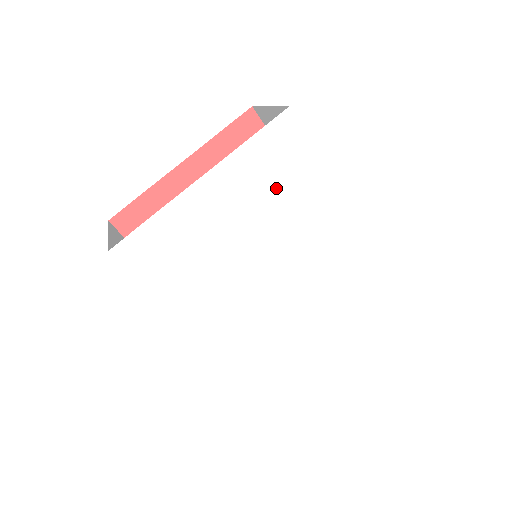
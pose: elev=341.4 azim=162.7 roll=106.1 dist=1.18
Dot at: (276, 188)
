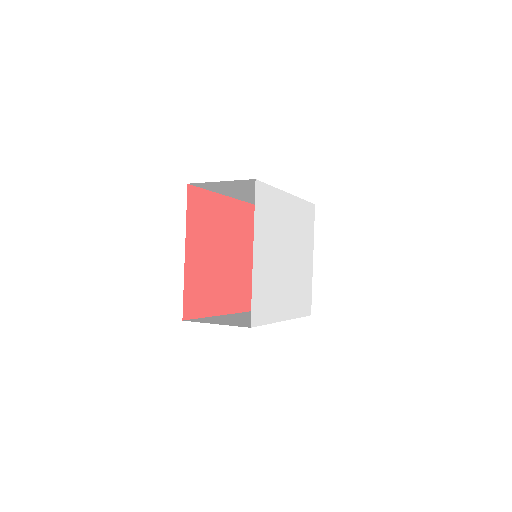
Dot at: (270, 221)
